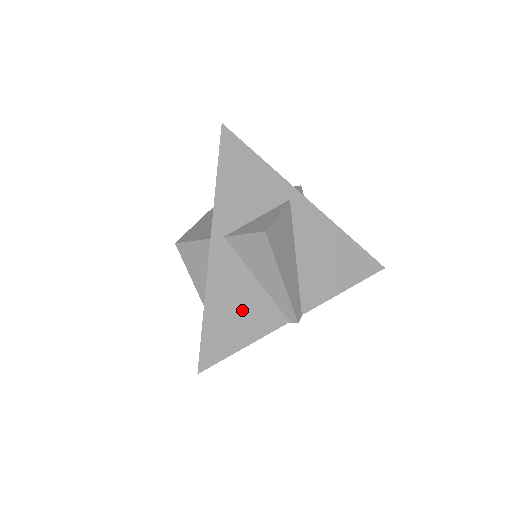
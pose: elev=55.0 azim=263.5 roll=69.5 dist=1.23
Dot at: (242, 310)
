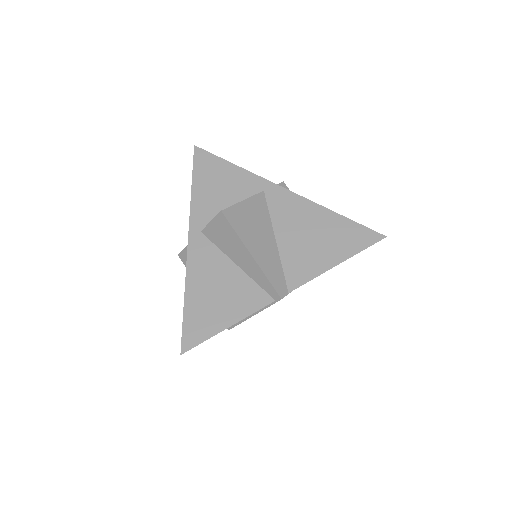
Dot at: (222, 293)
